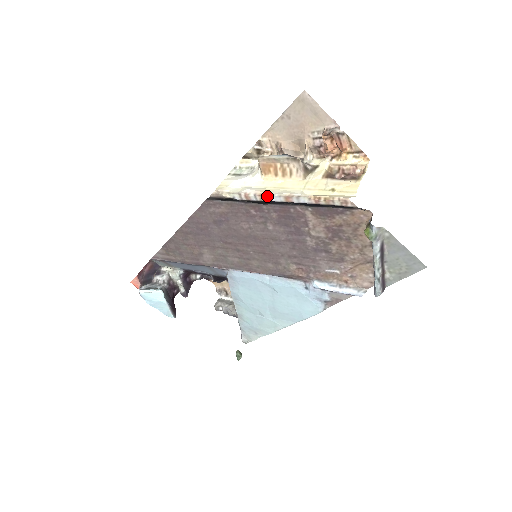
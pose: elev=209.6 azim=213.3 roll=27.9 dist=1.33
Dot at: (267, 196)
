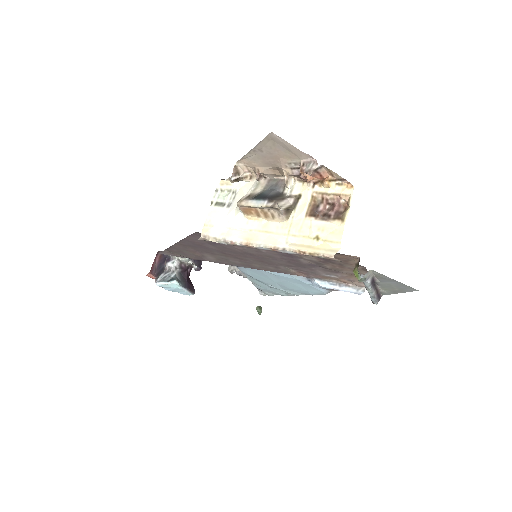
Dot at: (253, 246)
